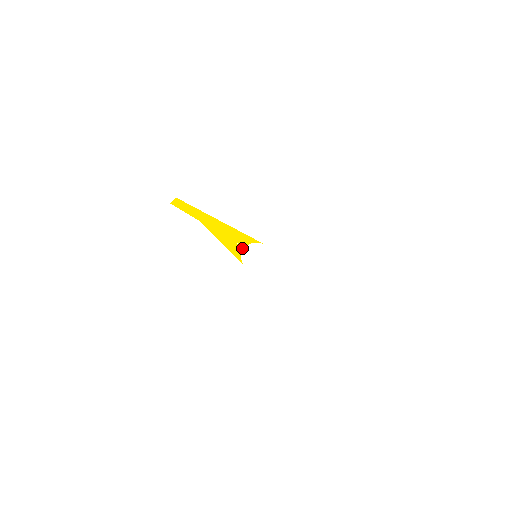
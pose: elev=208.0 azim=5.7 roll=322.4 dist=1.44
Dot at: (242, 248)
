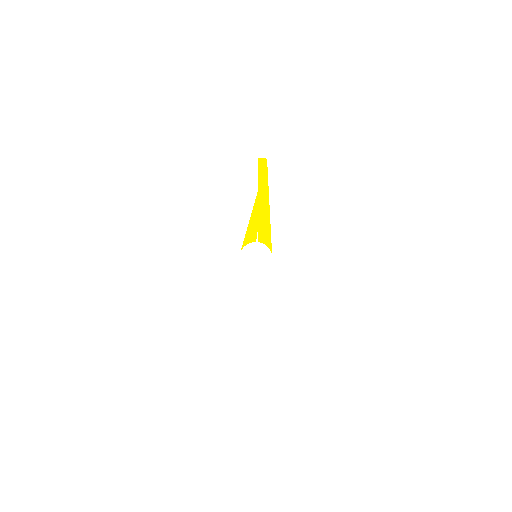
Dot at: occluded
